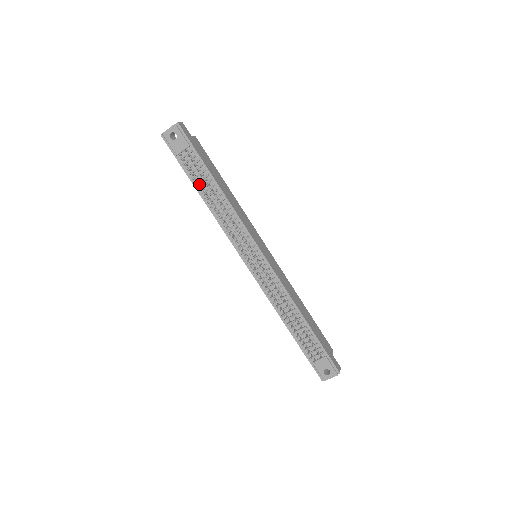
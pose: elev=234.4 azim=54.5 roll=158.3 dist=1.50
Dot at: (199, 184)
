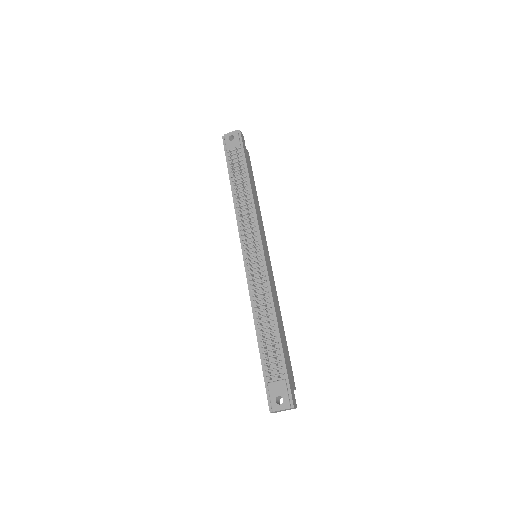
Dot at: (234, 175)
